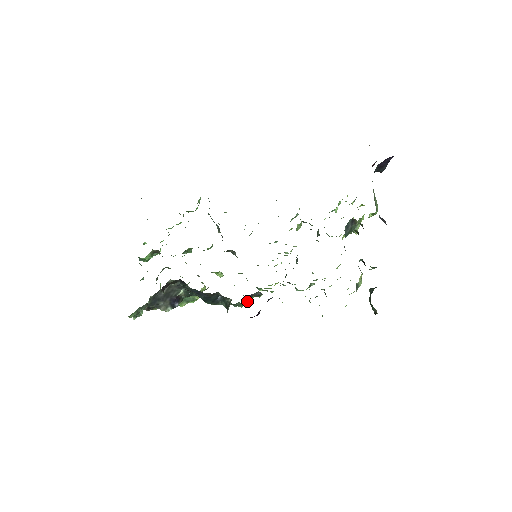
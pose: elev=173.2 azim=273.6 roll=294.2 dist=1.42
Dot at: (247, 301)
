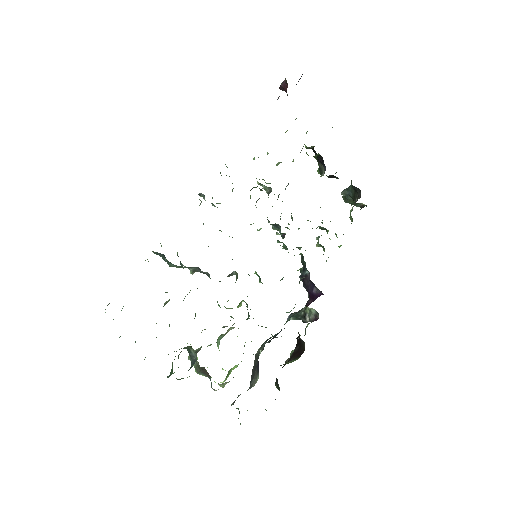
Dot at: occluded
